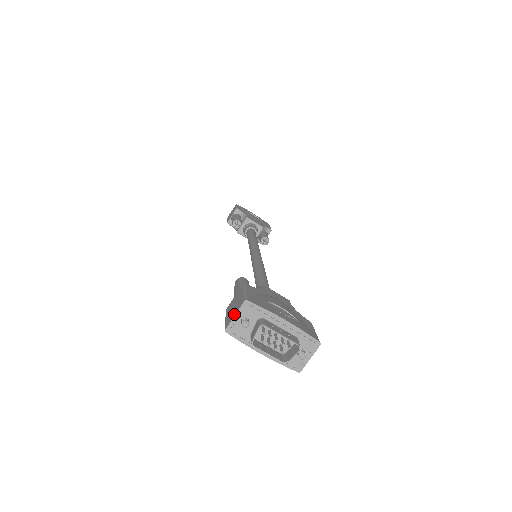
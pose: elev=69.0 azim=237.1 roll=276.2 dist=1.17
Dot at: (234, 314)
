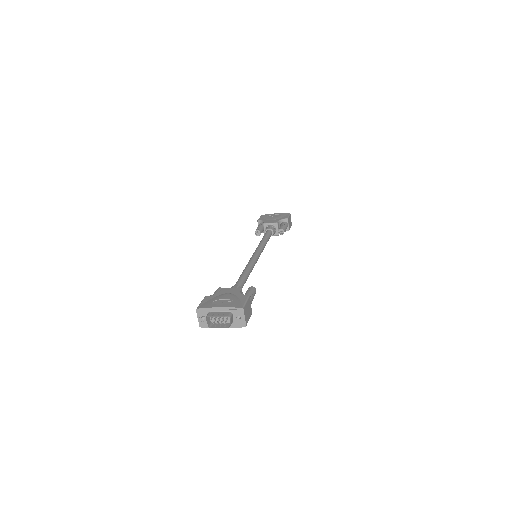
Dot at: (198, 317)
